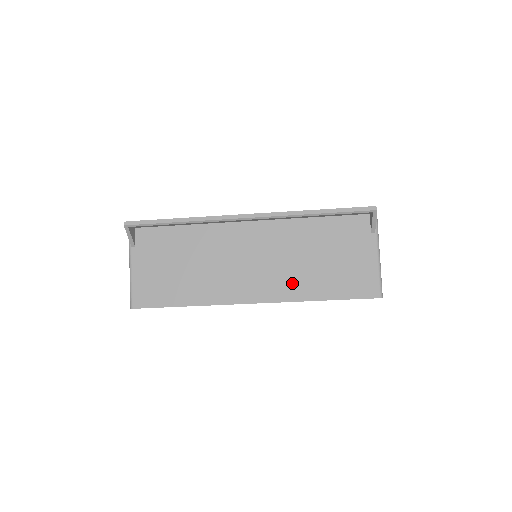
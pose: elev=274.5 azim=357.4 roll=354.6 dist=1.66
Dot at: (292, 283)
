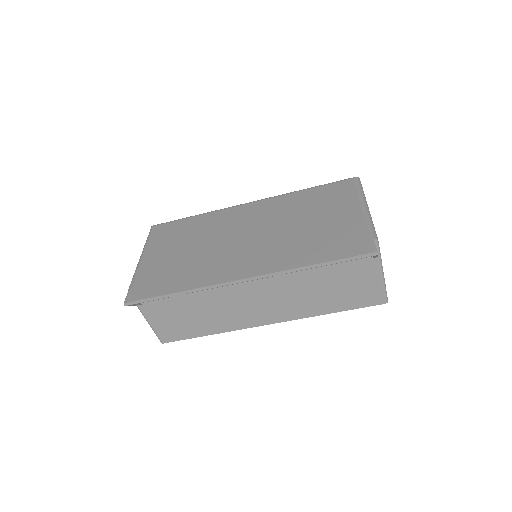
Dot at: (300, 306)
